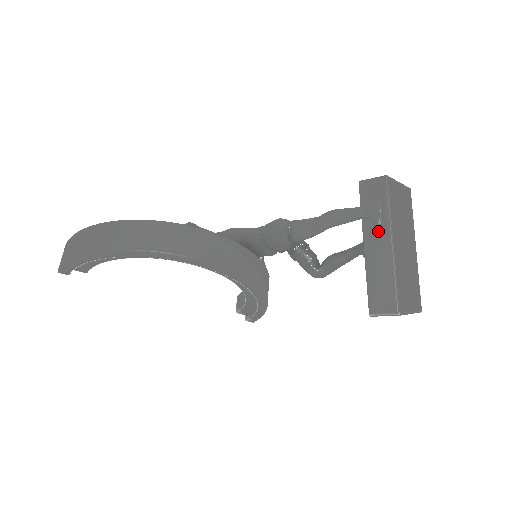
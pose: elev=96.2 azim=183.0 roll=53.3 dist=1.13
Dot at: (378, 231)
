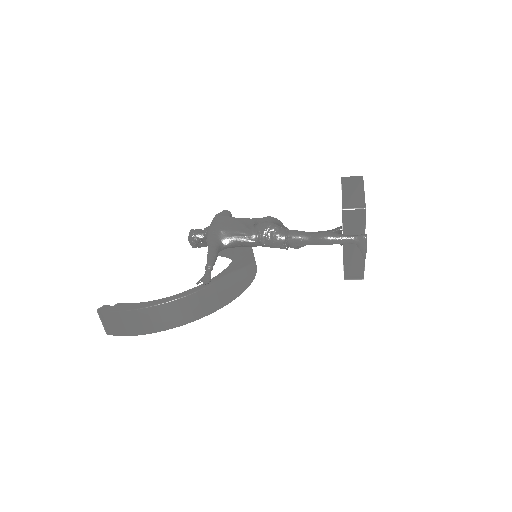
Dot at: (364, 256)
